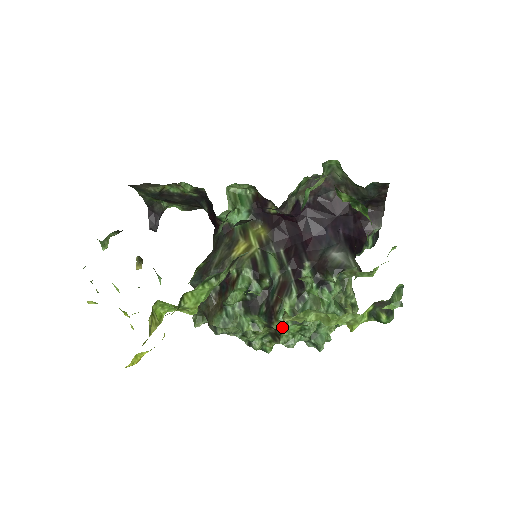
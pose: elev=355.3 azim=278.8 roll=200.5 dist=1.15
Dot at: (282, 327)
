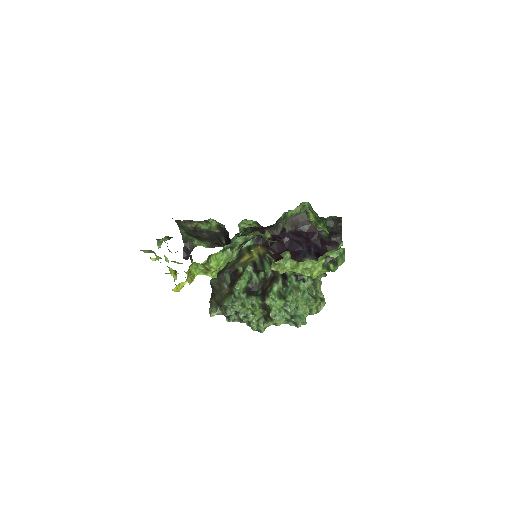
Dot at: (272, 302)
